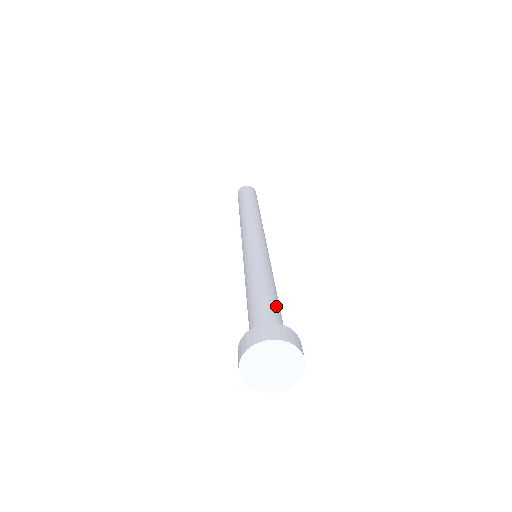
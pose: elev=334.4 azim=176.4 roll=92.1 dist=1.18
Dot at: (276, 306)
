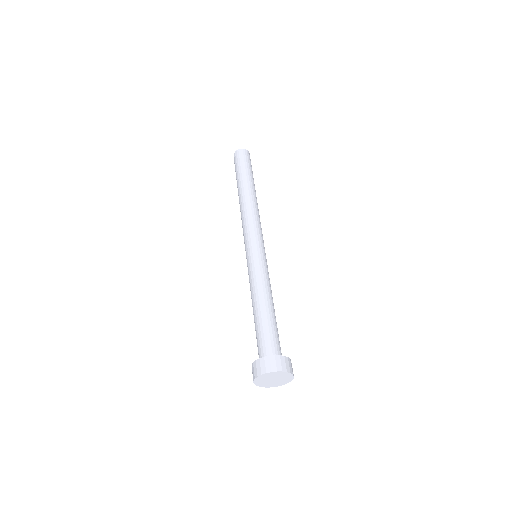
Dot at: occluded
